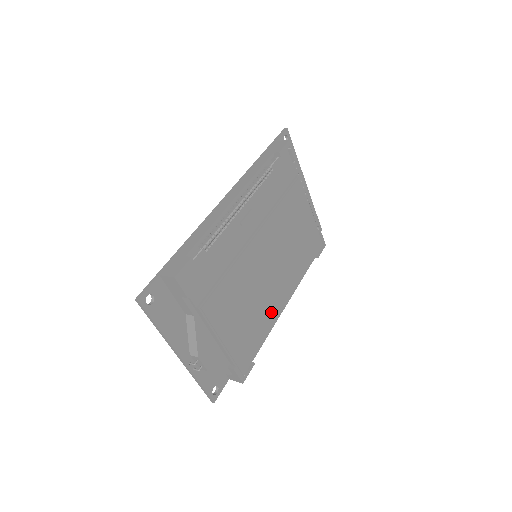
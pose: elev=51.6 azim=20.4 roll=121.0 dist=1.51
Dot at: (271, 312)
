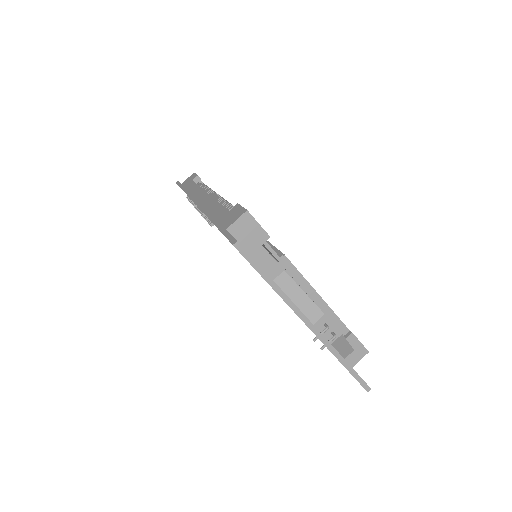
Dot at: occluded
